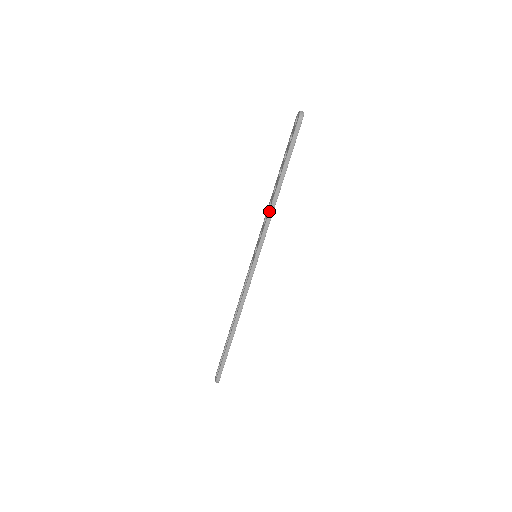
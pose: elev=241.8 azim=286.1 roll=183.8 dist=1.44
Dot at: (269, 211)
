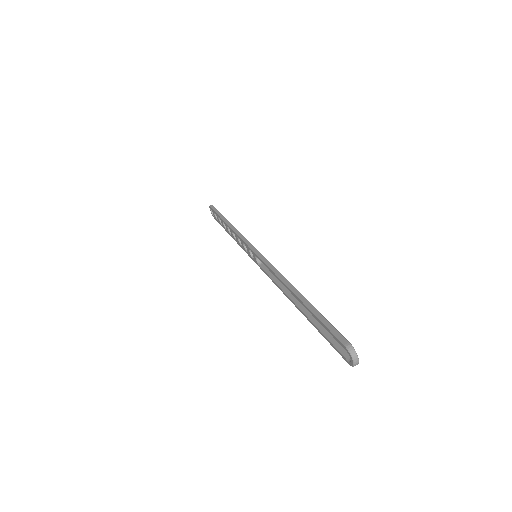
Dot at: (233, 231)
